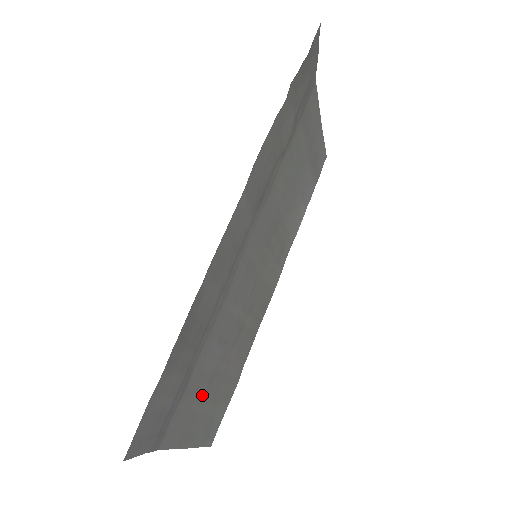
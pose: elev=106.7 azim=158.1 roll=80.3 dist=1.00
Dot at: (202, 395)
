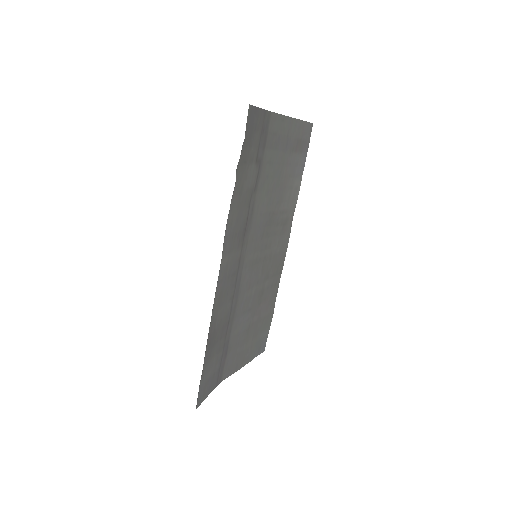
Dot at: (243, 341)
